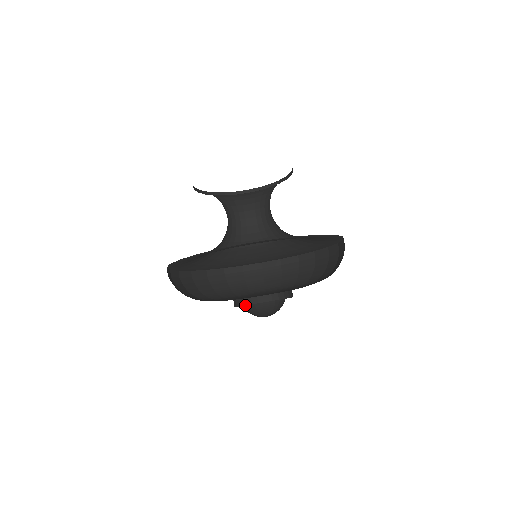
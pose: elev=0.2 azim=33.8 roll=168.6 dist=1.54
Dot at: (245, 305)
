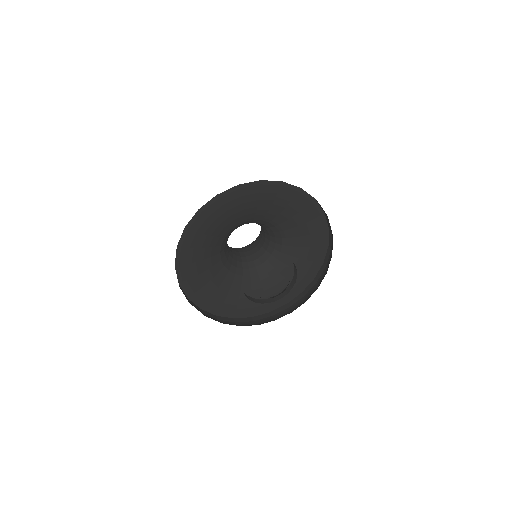
Dot at: occluded
